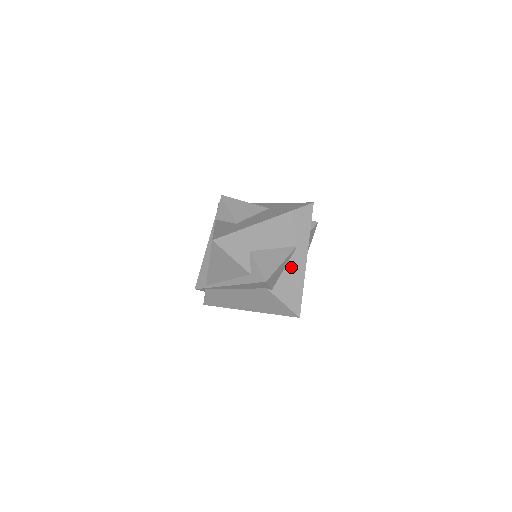
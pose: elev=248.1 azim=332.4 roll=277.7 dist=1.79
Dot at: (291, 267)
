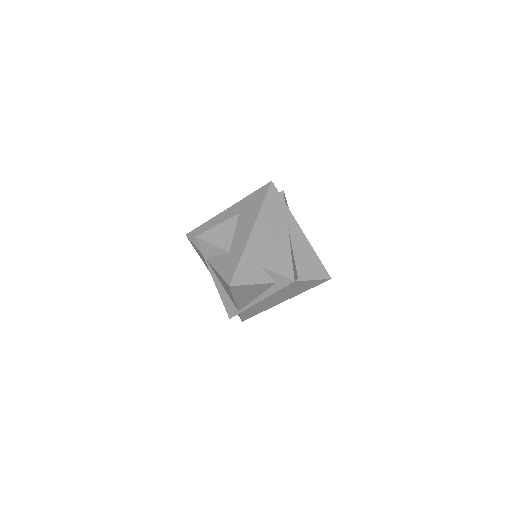
Dot at: (297, 248)
